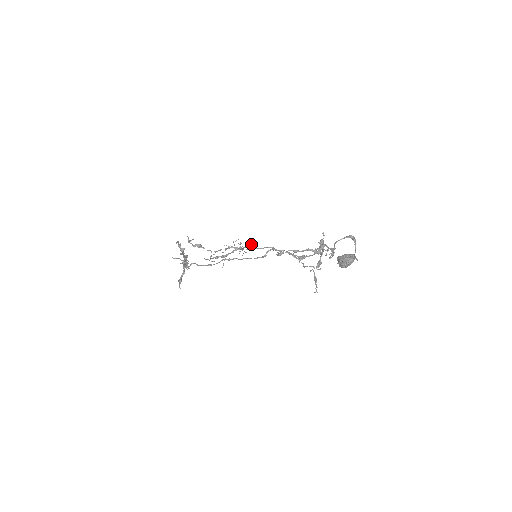
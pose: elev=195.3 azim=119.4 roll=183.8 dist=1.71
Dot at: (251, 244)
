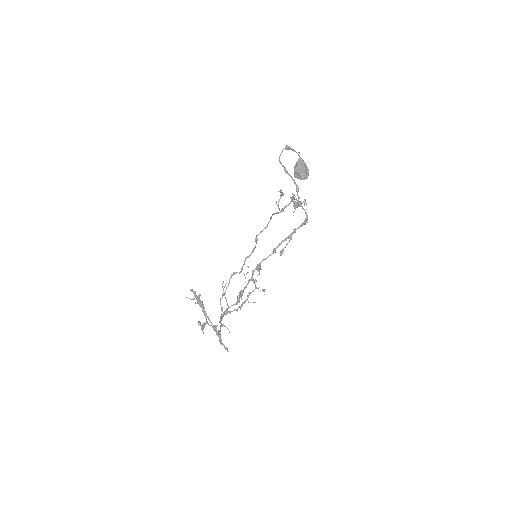
Dot at: occluded
